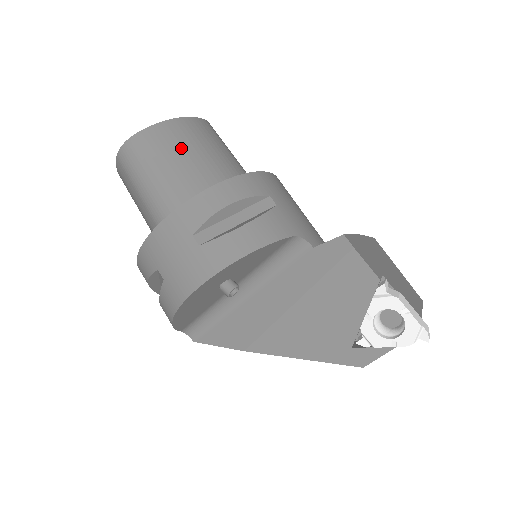
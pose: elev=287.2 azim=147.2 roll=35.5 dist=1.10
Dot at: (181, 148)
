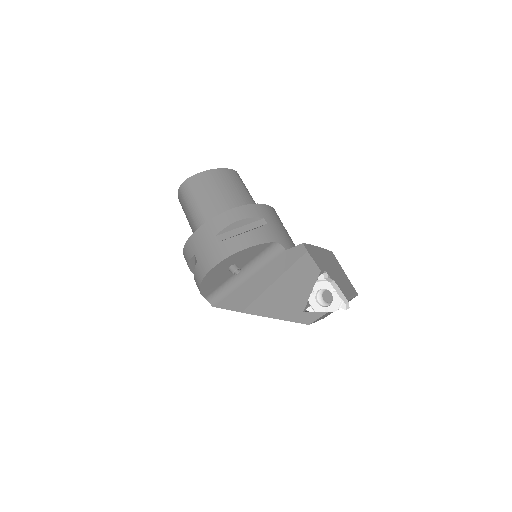
Dot at: (217, 187)
